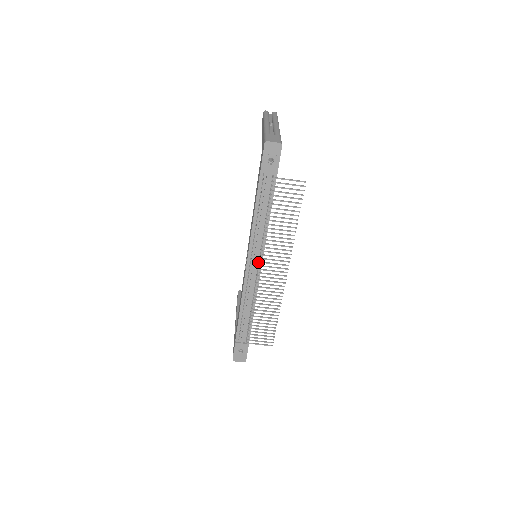
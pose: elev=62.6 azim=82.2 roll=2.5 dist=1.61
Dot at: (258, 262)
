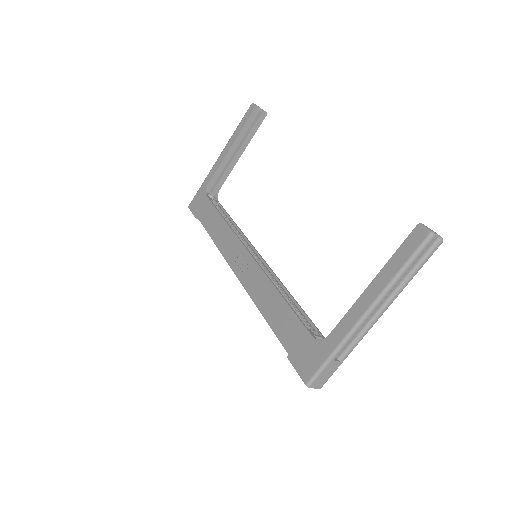
Dot at: occluded
